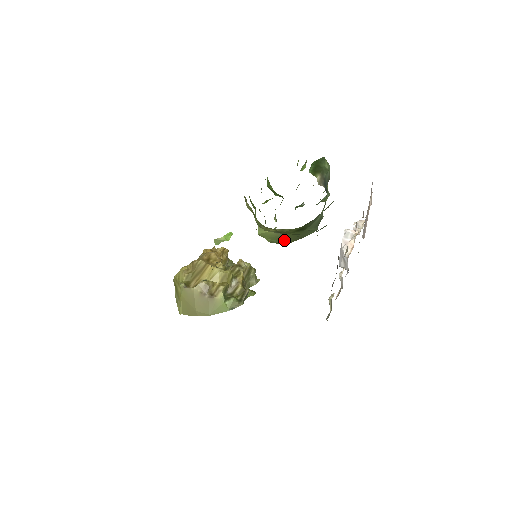
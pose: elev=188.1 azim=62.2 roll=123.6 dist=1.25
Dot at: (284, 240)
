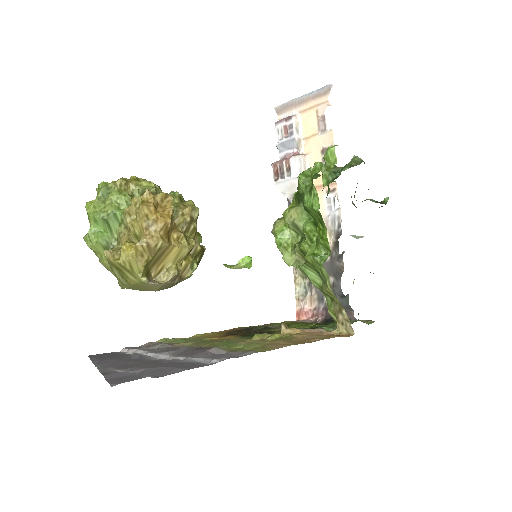
Dot at: occluded
